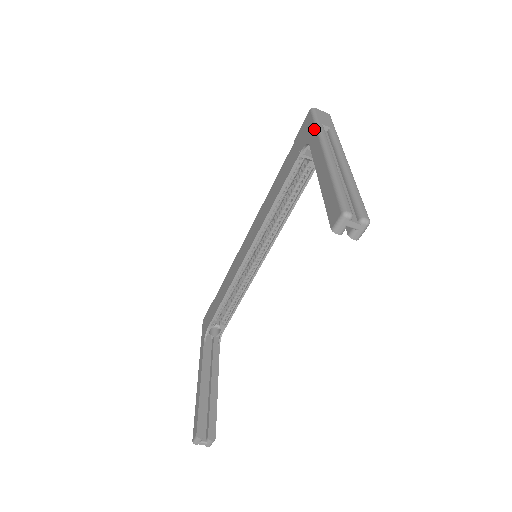
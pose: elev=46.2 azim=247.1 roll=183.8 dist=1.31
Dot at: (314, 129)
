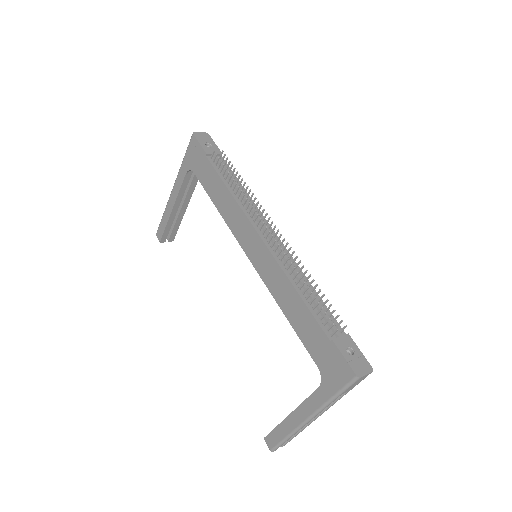
Dot at: (330, 395)
